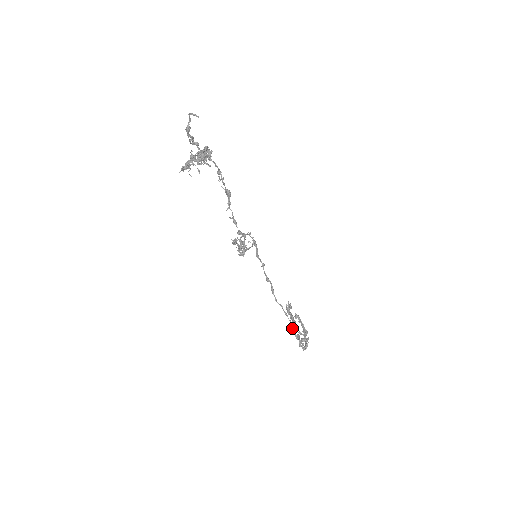
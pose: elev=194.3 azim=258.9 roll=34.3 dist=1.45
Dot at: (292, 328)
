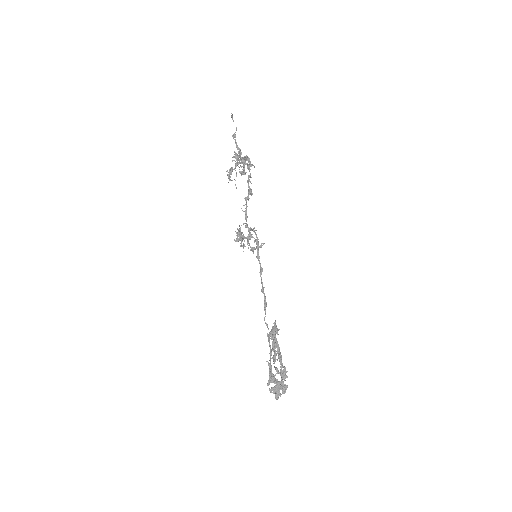
Dot at: (270, 359)
